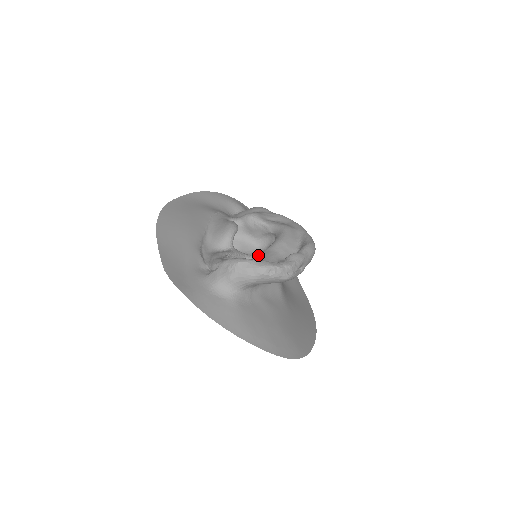
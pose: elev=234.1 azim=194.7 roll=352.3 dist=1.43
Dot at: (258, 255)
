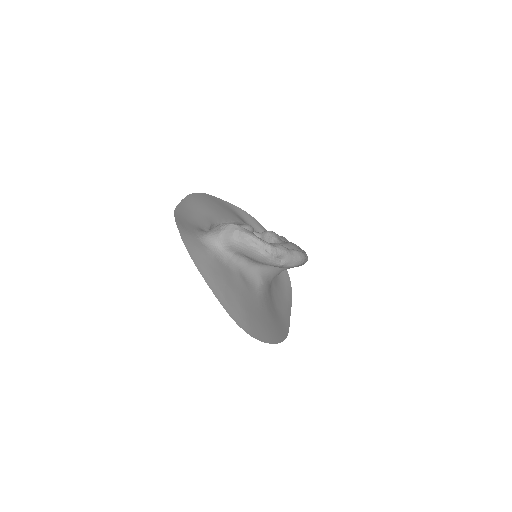
Dot at: occluded
